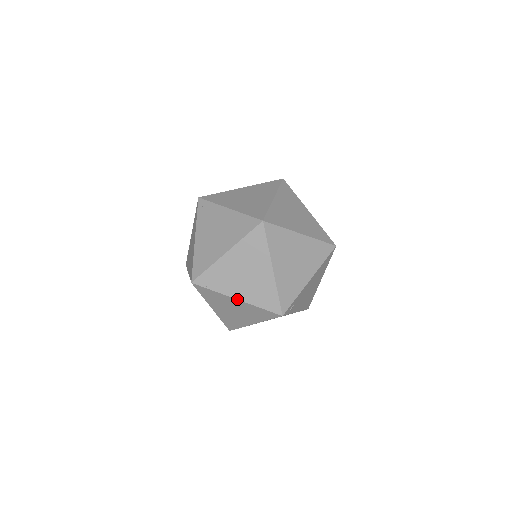
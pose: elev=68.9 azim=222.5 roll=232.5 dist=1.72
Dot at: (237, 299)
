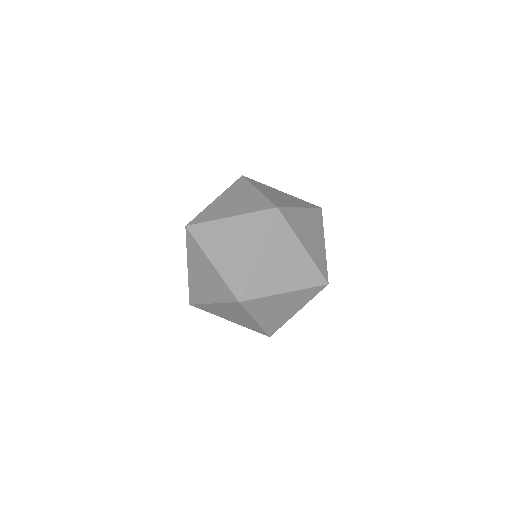
Dot at: (304, 247)
